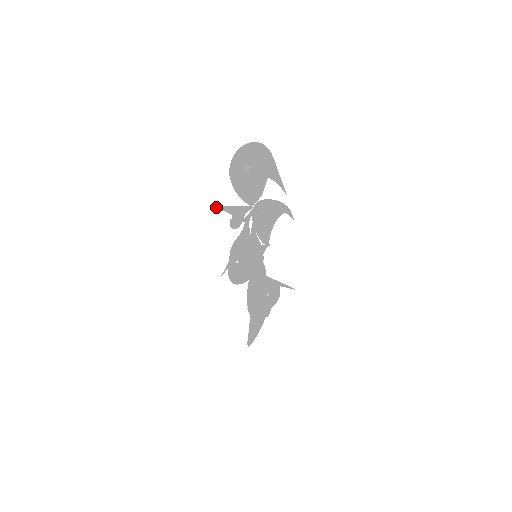
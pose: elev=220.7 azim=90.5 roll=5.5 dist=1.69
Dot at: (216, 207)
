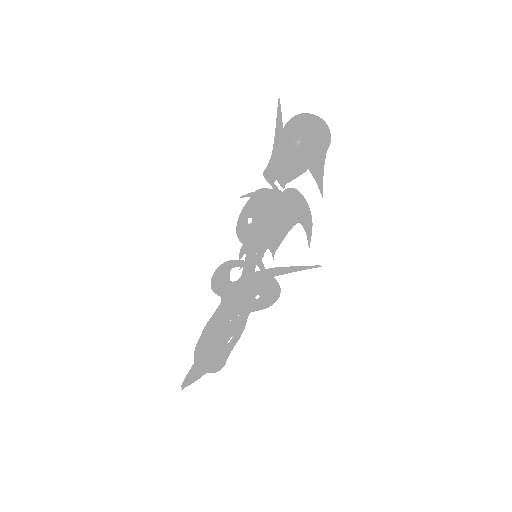
Dot at: (279, 109)
